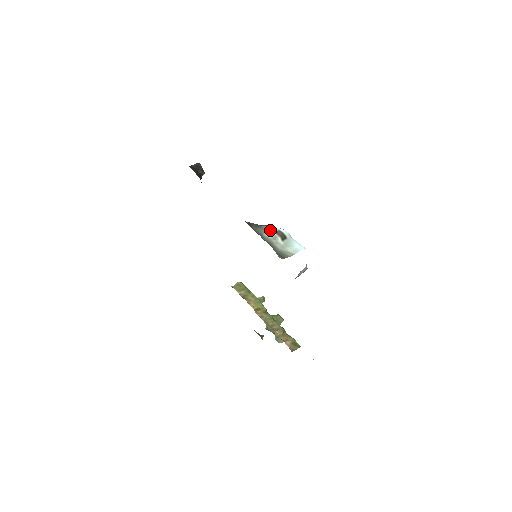
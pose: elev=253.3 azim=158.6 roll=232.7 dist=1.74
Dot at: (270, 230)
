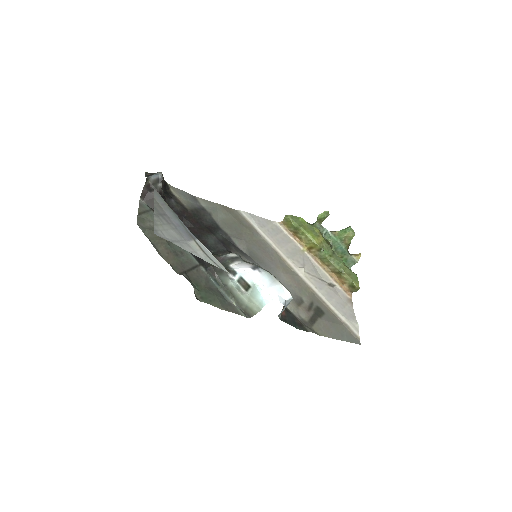
Dot at: (232, 279)
